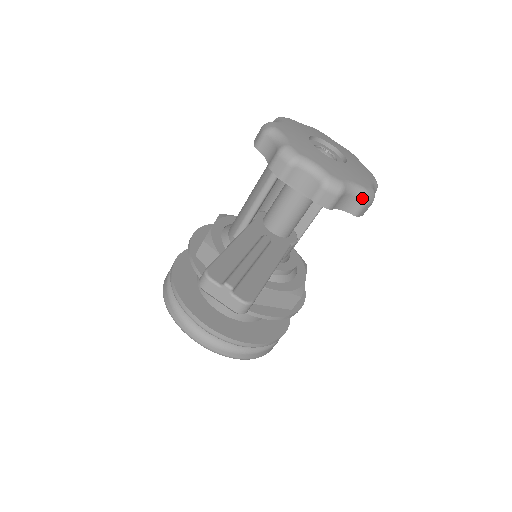
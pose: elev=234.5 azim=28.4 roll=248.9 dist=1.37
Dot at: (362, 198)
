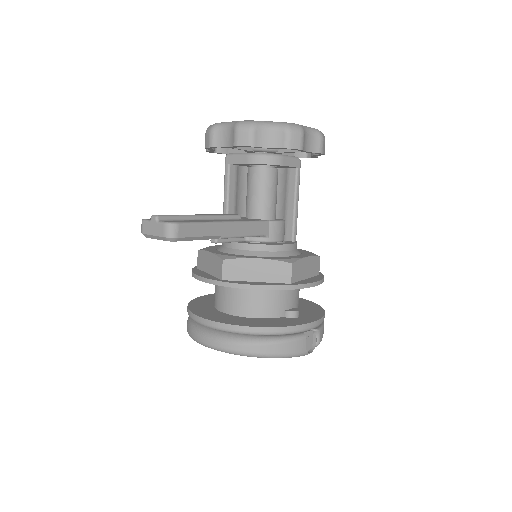
Dot at: (282, 129)
